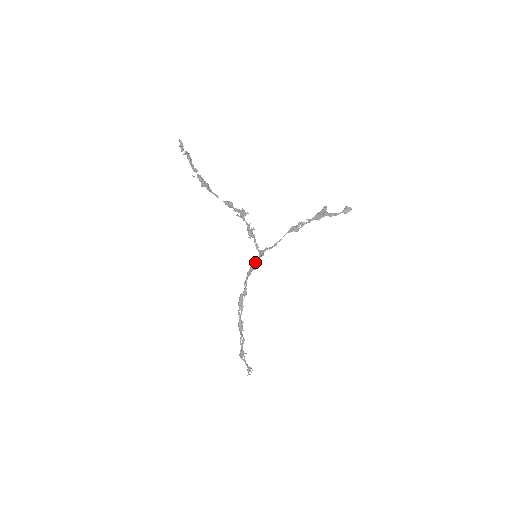
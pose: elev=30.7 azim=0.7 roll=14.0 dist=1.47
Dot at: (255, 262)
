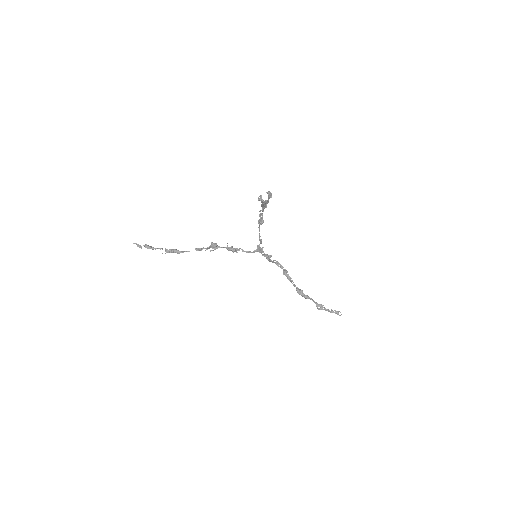
Dot at: (264, 255)
